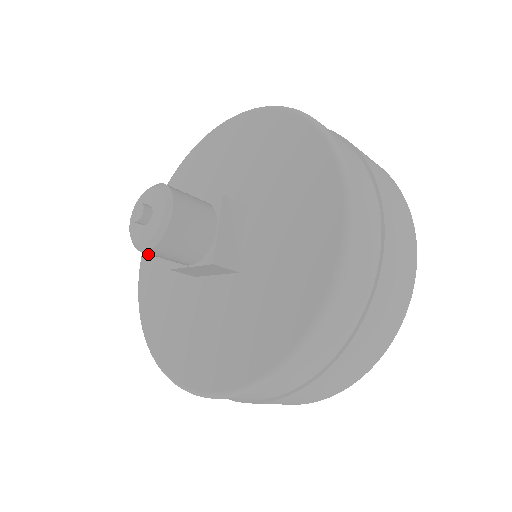
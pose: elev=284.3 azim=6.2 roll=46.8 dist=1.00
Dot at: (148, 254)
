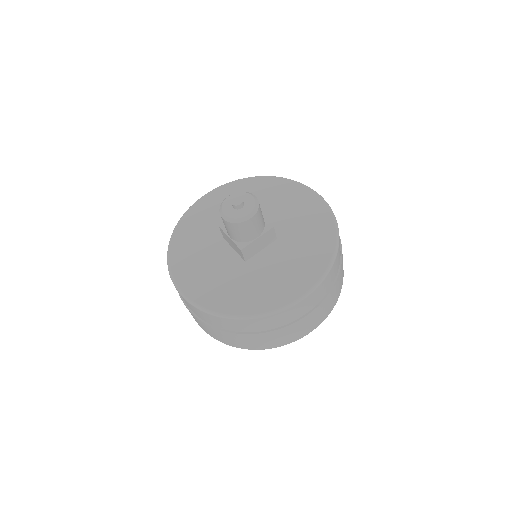
Dot at: (211, 198)
